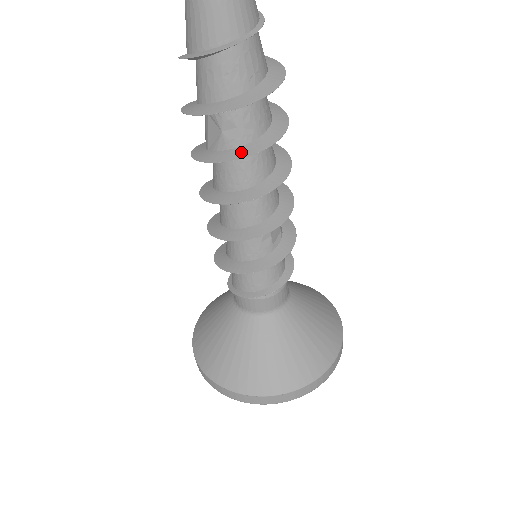
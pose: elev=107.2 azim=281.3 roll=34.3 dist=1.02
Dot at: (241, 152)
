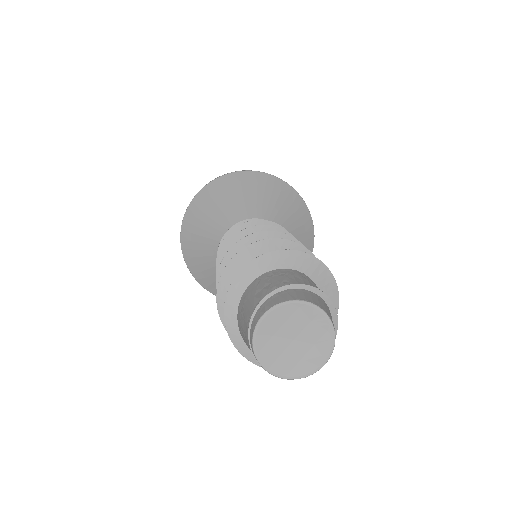
Dot at: occluded
